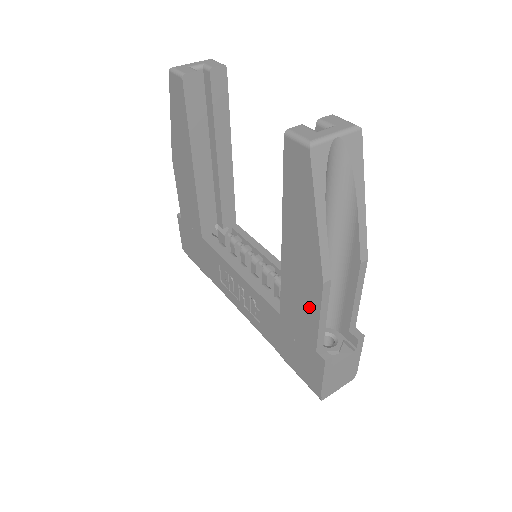
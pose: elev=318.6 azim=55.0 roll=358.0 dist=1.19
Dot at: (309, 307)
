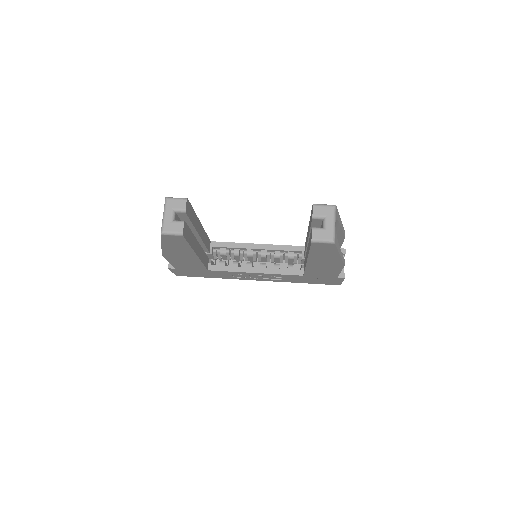
Dot at: (332, 271)
